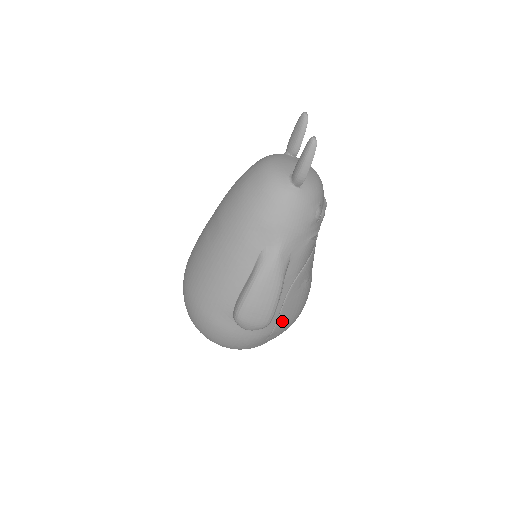
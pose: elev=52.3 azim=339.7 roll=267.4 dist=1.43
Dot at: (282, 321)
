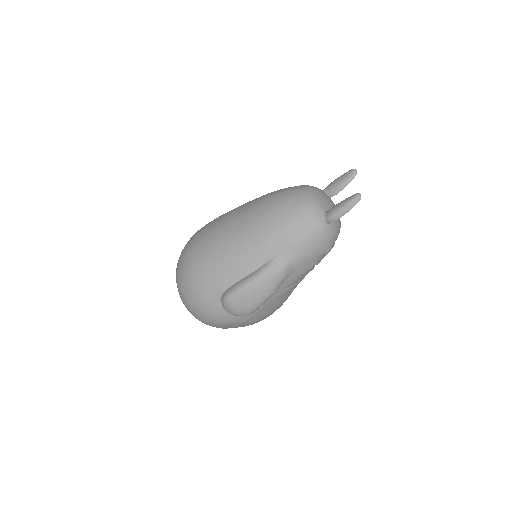
Dot at: (254, 317)
